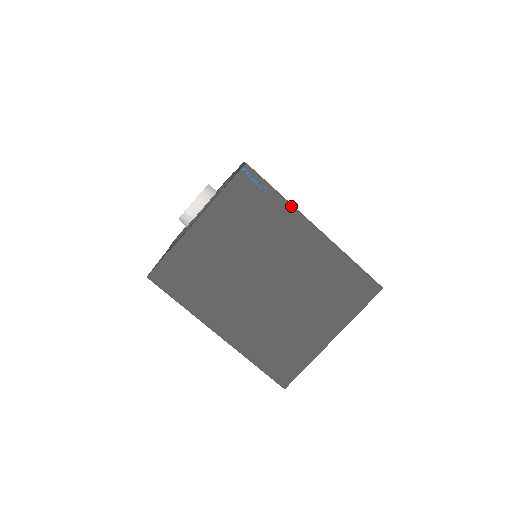
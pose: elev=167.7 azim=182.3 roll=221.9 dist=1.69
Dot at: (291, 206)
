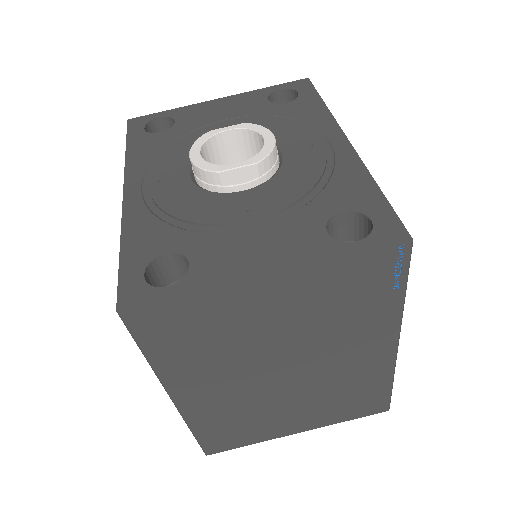
Dot at: (401, 314)
